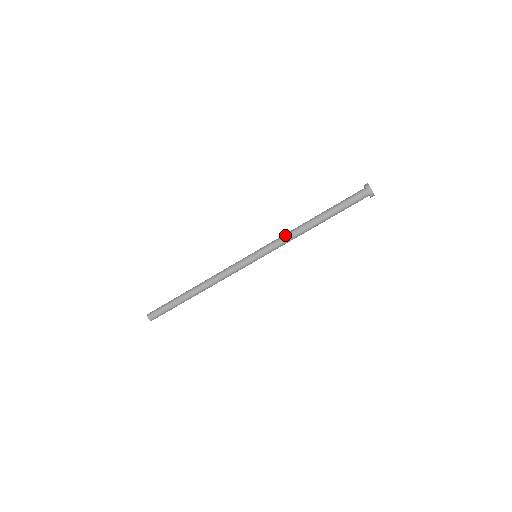
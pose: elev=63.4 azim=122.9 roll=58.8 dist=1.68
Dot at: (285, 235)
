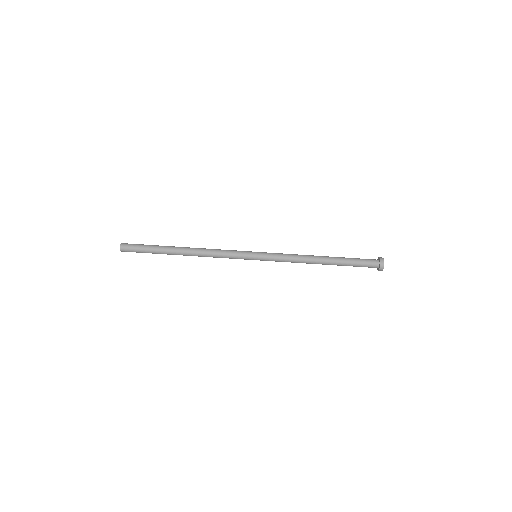
Dot at: (292, 254)
